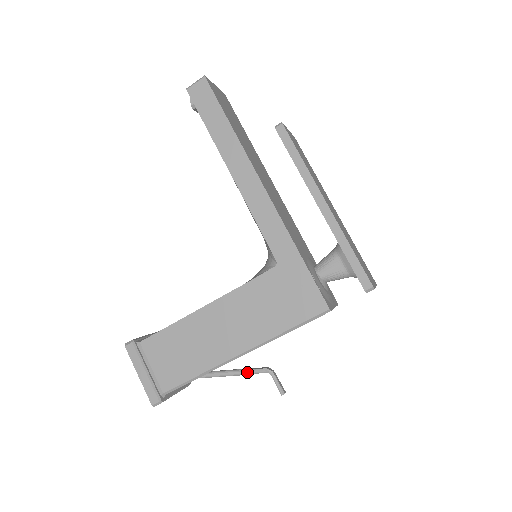
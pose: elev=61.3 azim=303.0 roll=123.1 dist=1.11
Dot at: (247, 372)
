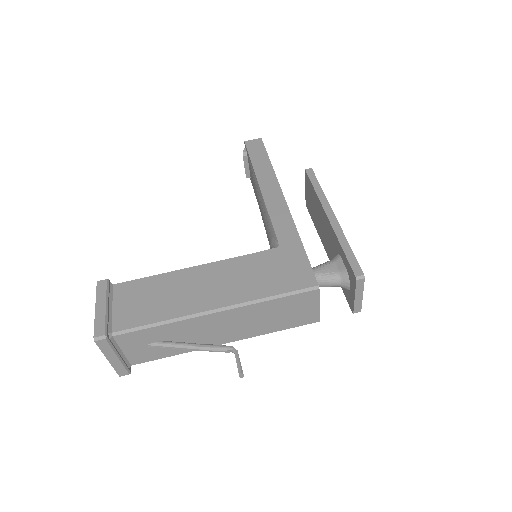
Dot at: (209, 346)
